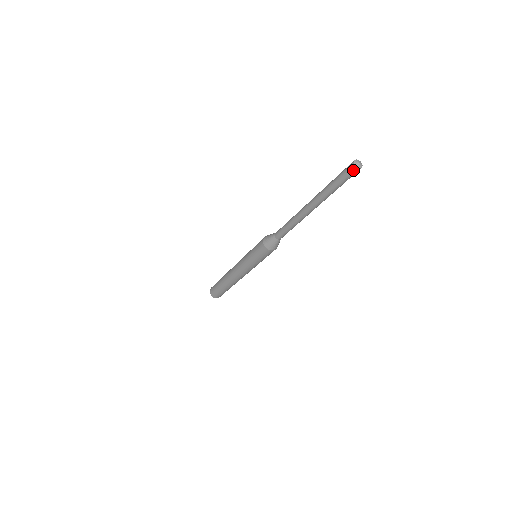
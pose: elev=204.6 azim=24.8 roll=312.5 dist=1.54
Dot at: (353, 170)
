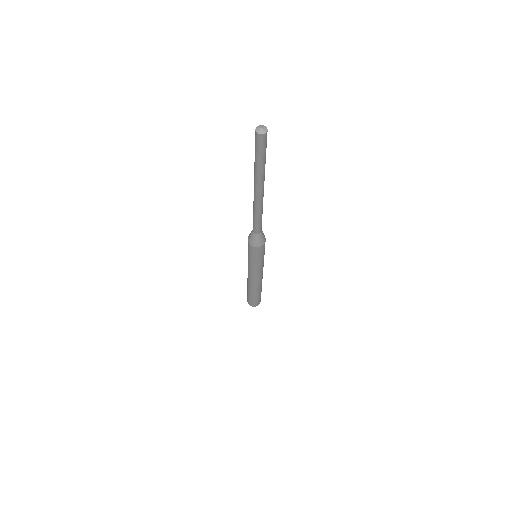
Dot at: (256, 137)
